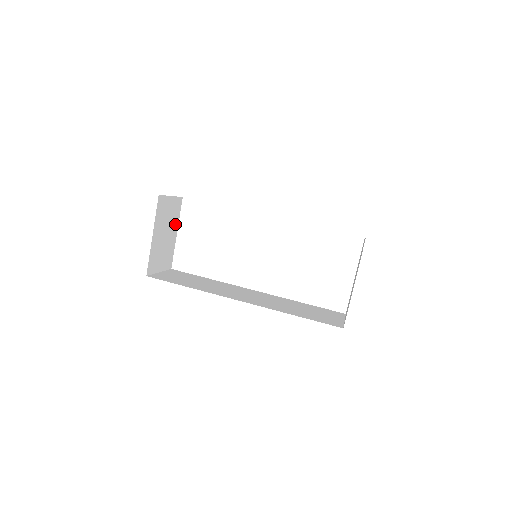
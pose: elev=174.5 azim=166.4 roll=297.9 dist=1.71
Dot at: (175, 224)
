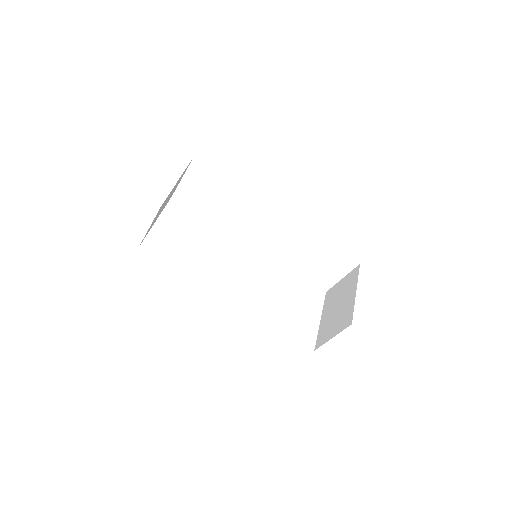
Dot at: occluded
